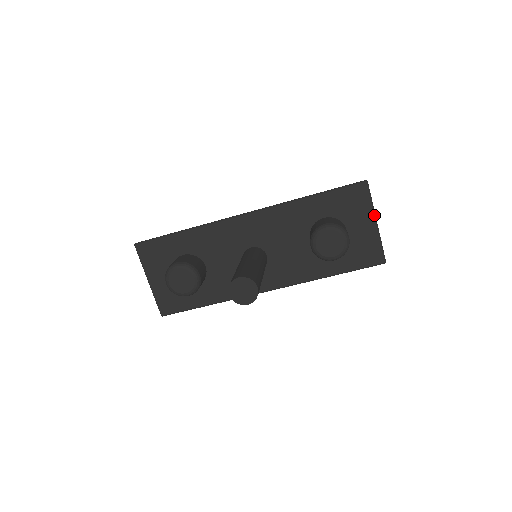
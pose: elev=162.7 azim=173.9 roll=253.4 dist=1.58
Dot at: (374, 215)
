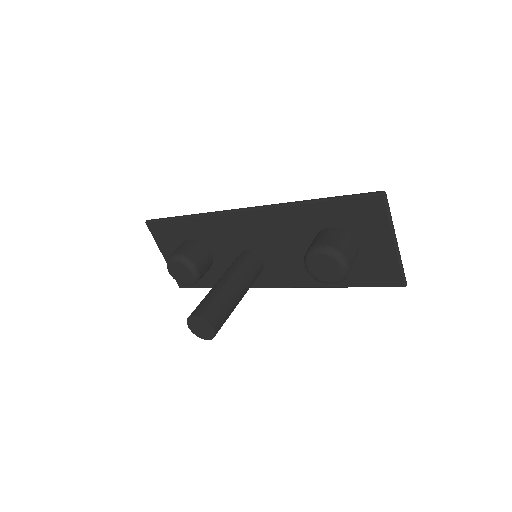
Dot at: (392, 234)
